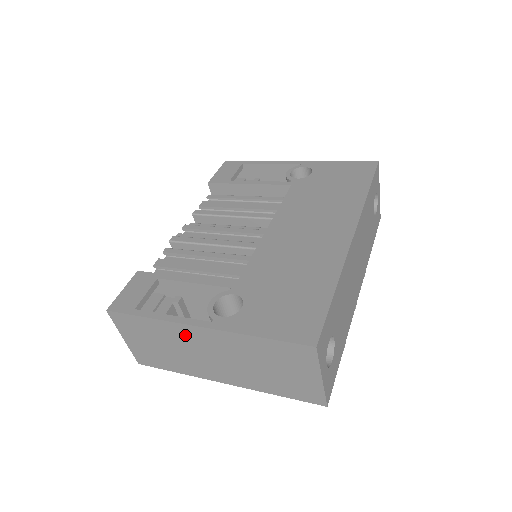
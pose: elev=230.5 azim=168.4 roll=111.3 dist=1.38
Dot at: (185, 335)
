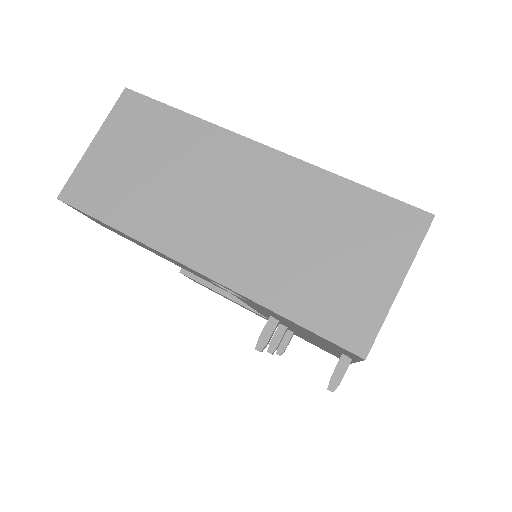
Dot at: (221, 155)
